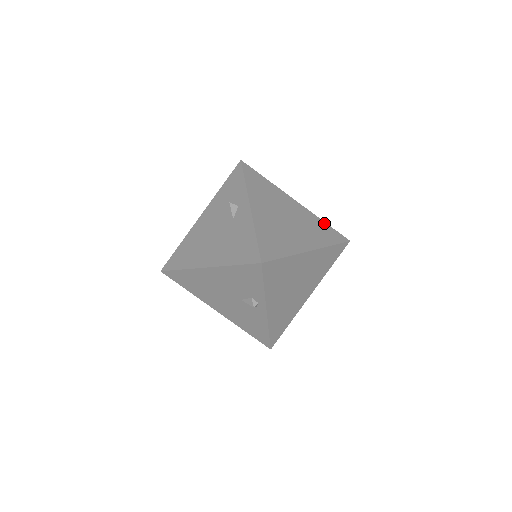
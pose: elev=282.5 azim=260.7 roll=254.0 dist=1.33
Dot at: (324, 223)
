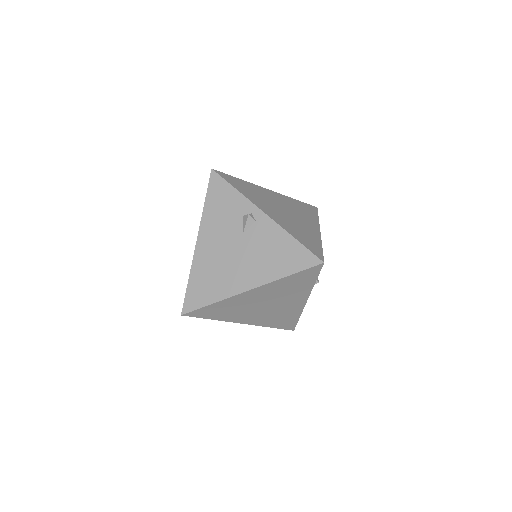
Dot at: occluded
